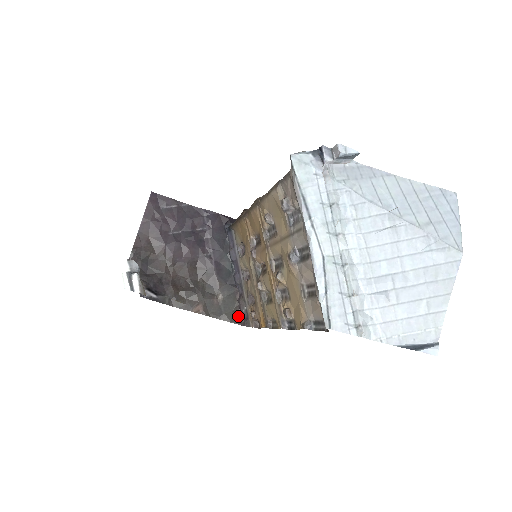
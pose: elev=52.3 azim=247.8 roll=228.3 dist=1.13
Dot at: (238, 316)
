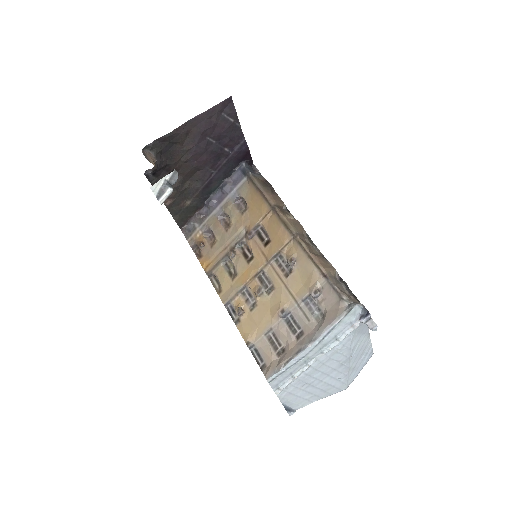
Dot at: (185, 222)
